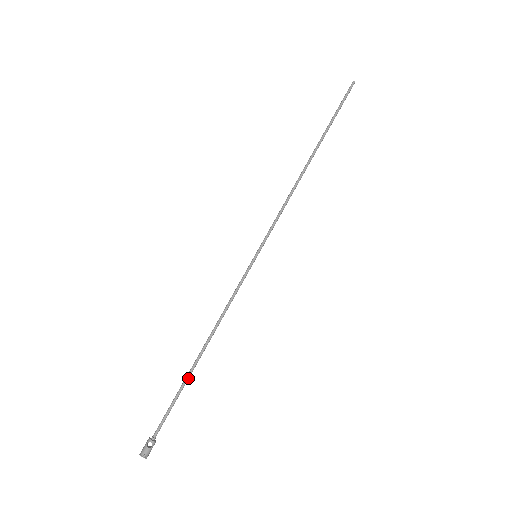
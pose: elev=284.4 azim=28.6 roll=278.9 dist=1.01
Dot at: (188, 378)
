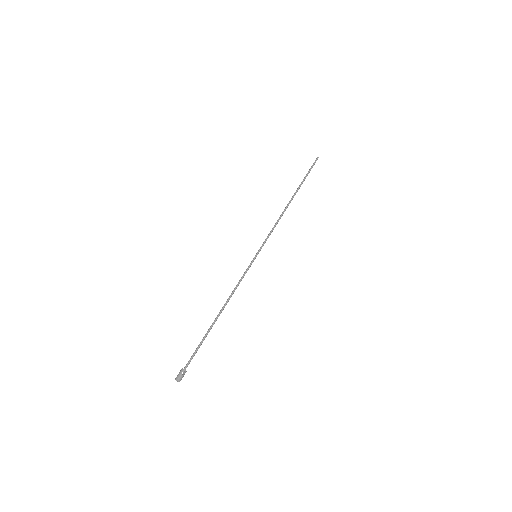
Dot at: occluded
